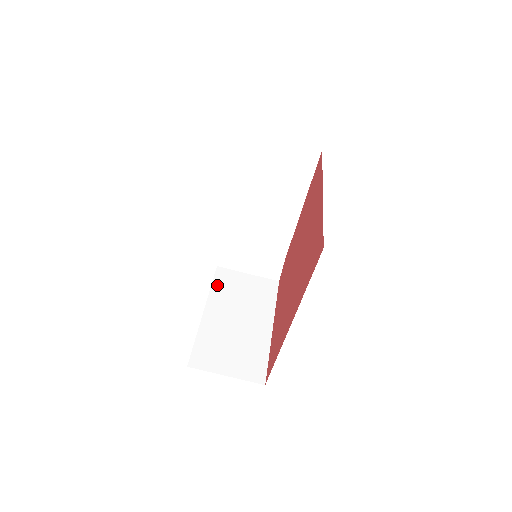
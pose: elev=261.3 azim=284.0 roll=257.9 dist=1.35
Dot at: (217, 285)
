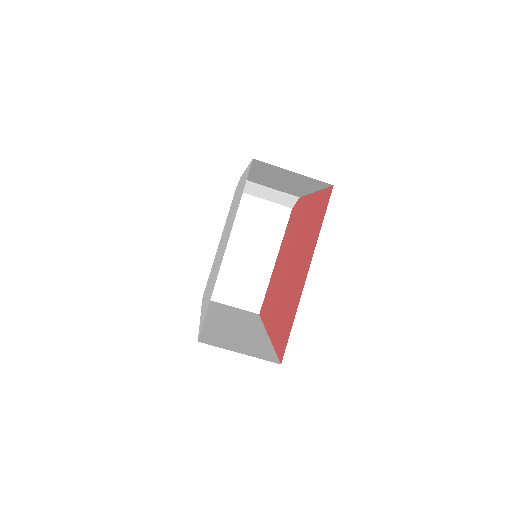
Dot at: occluded
